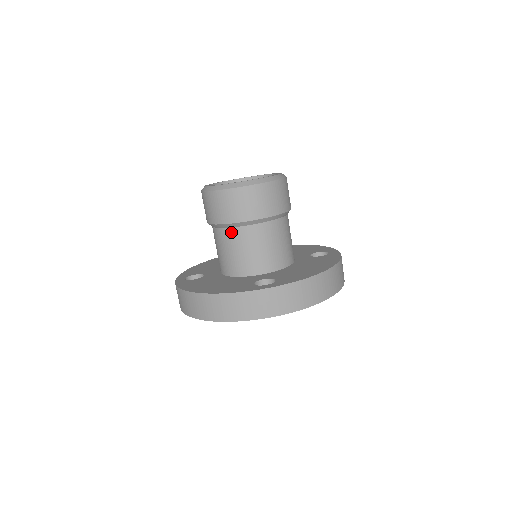
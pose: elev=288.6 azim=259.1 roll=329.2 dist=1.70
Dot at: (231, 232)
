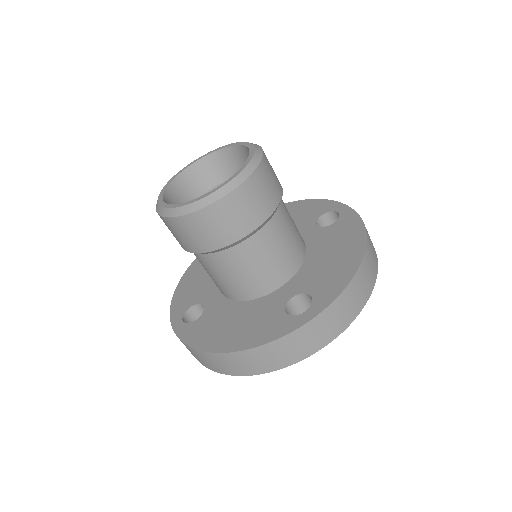
Dot at: (225, 255)
